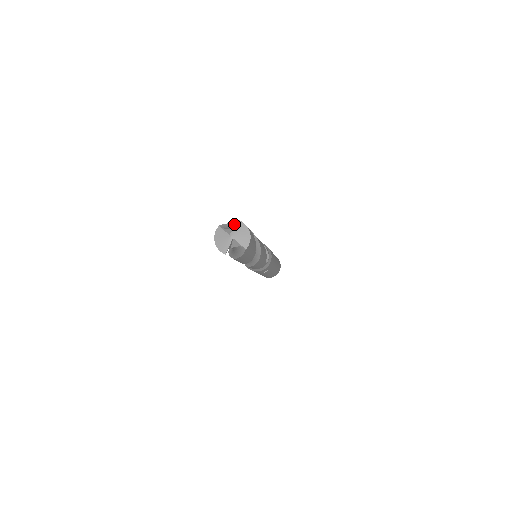
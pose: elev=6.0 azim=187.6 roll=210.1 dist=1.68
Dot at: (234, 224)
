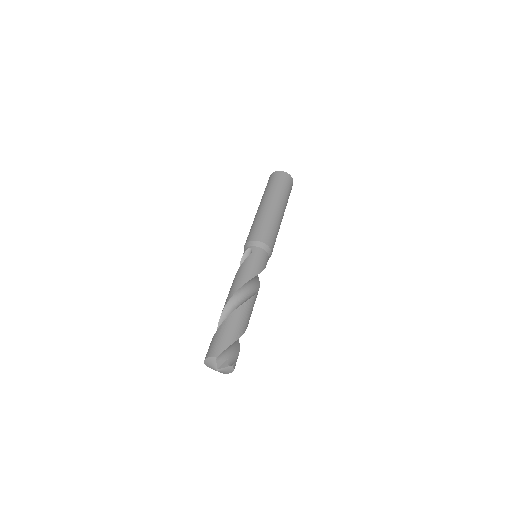
Dot at: occluded
